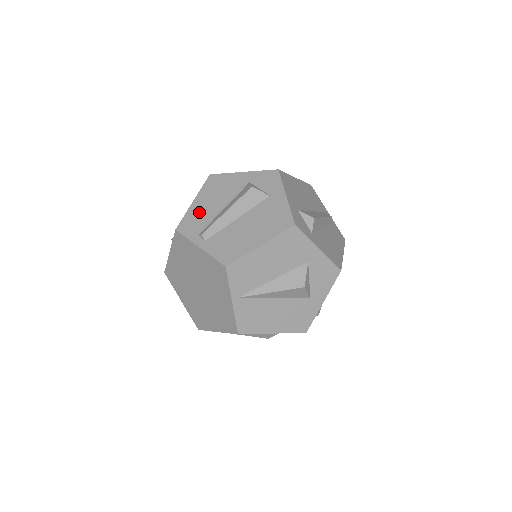
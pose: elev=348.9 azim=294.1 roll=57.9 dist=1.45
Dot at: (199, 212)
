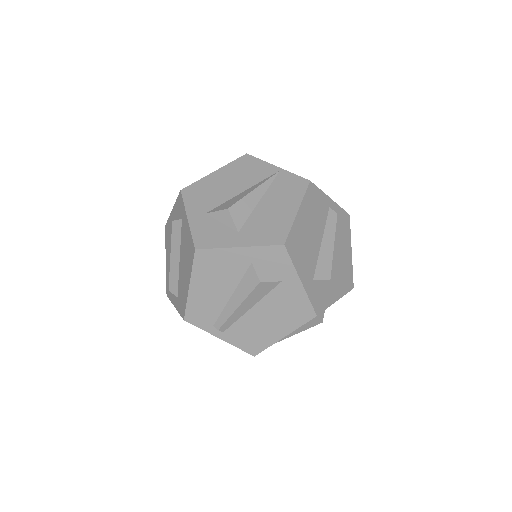
Dot at: (203, 301)
